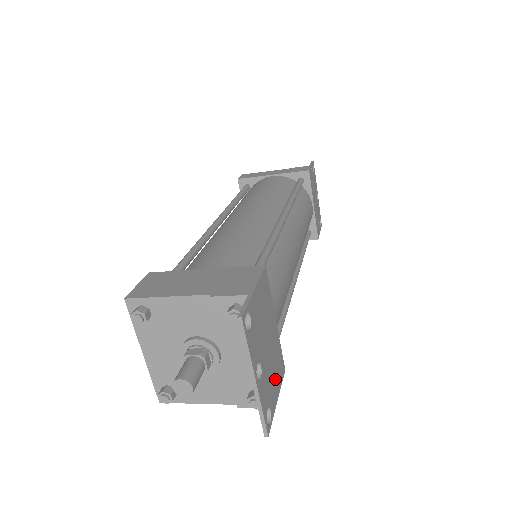
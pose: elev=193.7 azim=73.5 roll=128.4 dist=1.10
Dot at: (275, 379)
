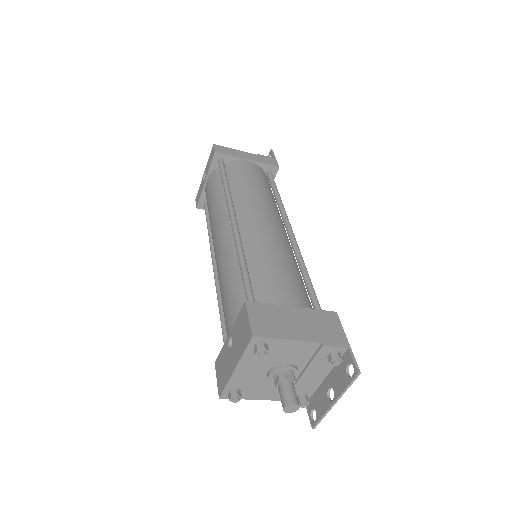
Dot at: occluded
